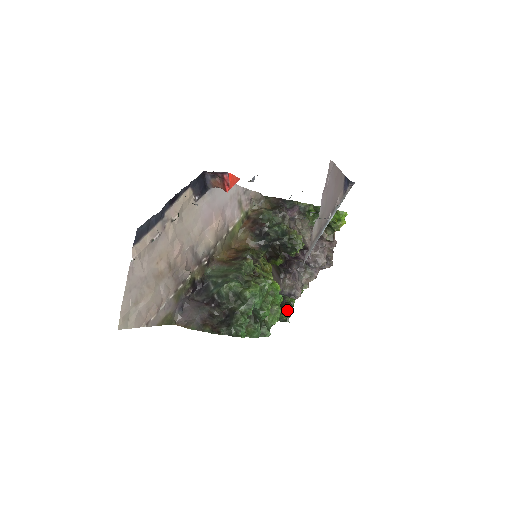
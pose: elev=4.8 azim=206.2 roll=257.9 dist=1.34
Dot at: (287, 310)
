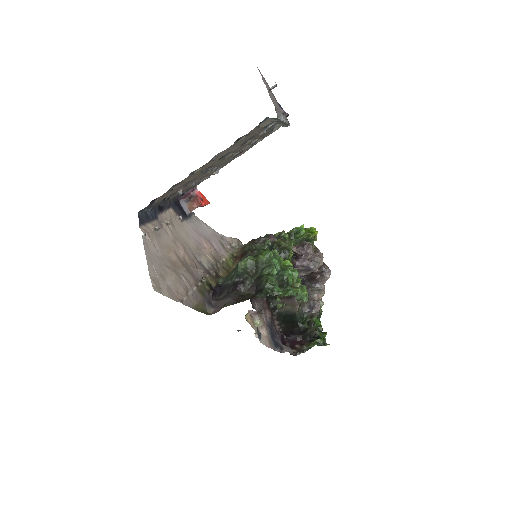
Dot at: (319, 334)
